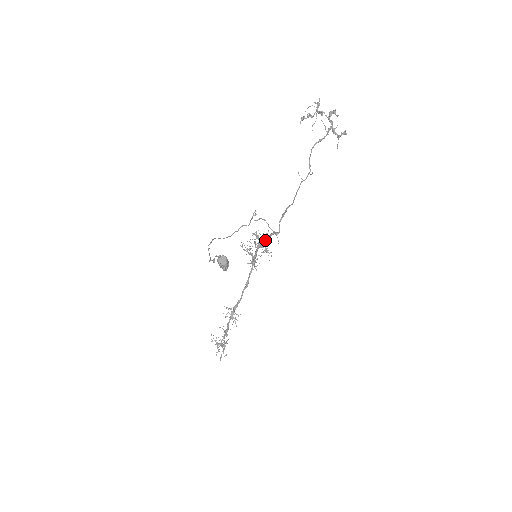
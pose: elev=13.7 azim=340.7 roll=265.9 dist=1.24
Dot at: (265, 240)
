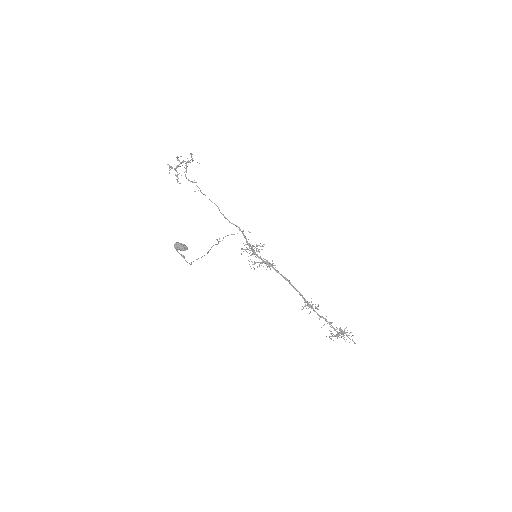
Dot at: (249, 244)
